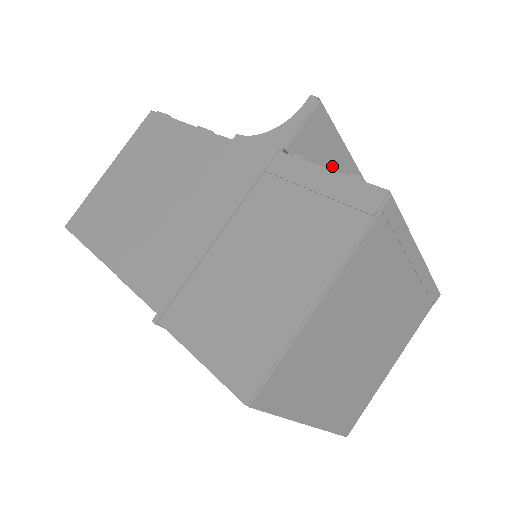
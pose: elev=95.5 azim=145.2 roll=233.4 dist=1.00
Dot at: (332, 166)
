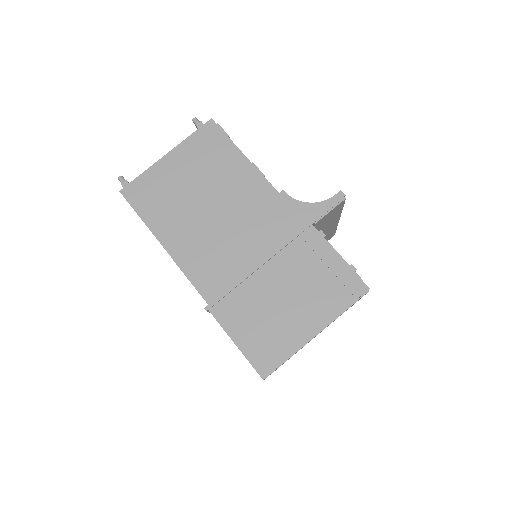
Dot at: (329, 223)
